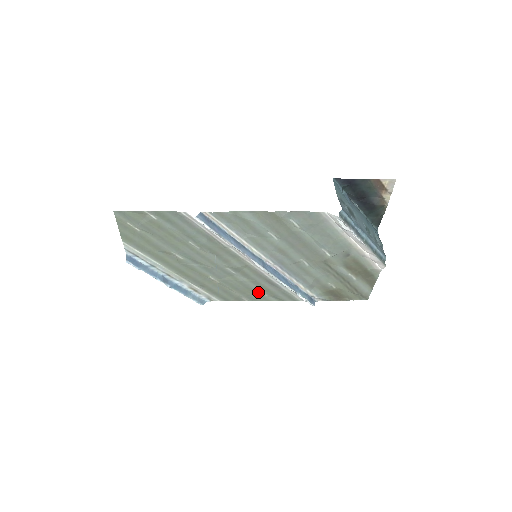
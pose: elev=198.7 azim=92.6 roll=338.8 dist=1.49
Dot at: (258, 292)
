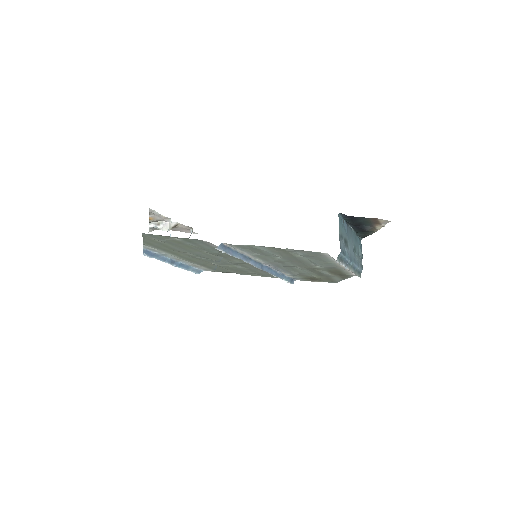
Dot at: (249, 272)
